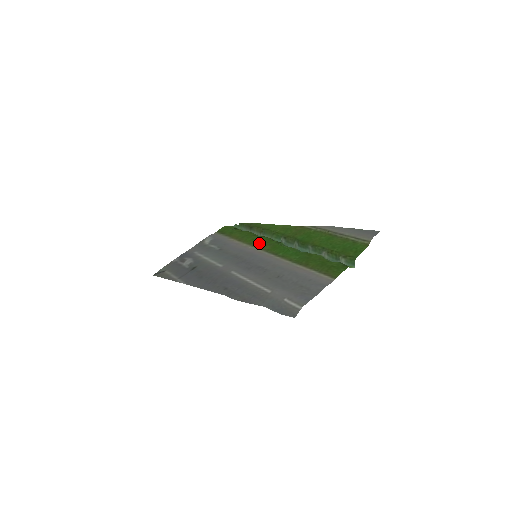
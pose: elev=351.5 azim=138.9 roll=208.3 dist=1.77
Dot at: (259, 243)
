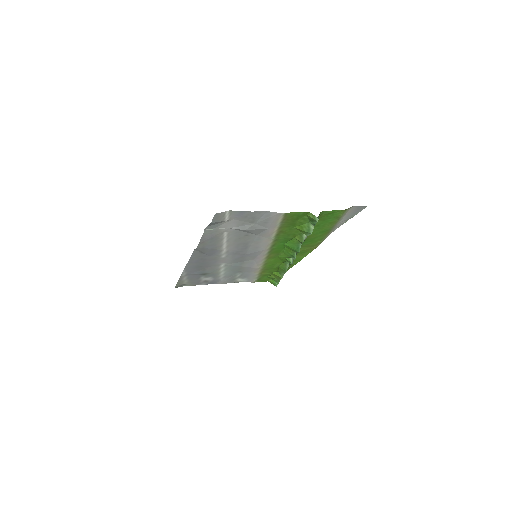
Dot at: (271, 259)
